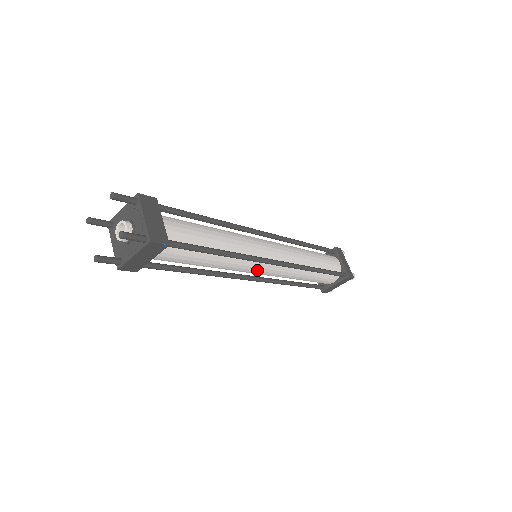
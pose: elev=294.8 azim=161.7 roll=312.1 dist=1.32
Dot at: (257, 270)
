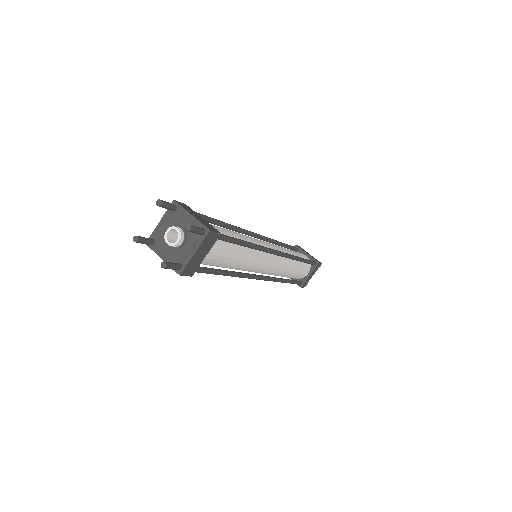
Dot at: (265, 264)
